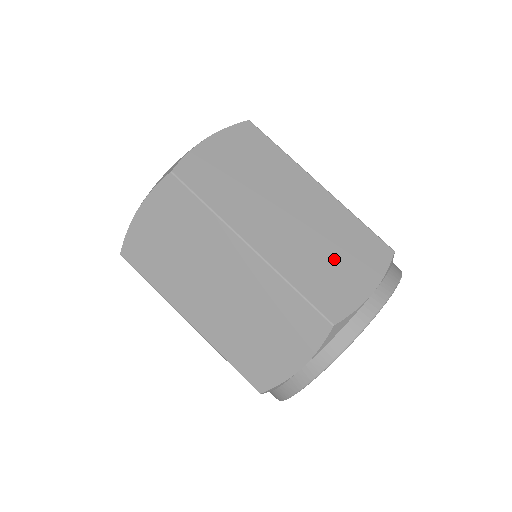
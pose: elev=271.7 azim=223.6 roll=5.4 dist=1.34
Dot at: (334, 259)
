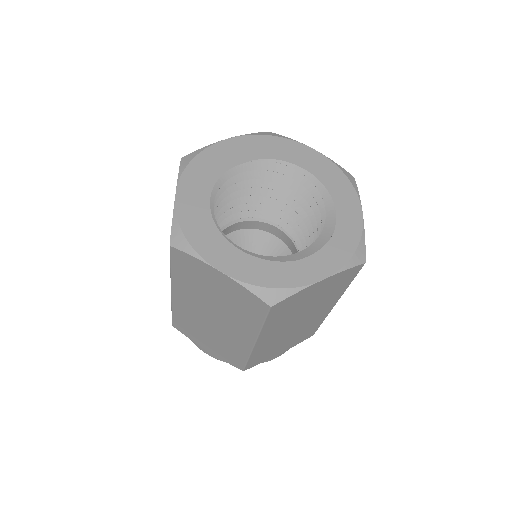
Dot at: (284, 344)
